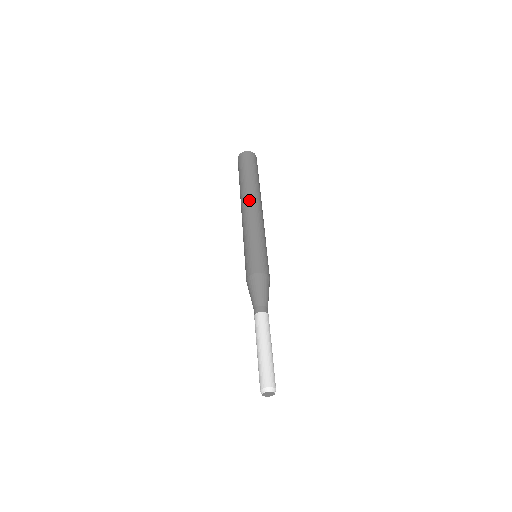
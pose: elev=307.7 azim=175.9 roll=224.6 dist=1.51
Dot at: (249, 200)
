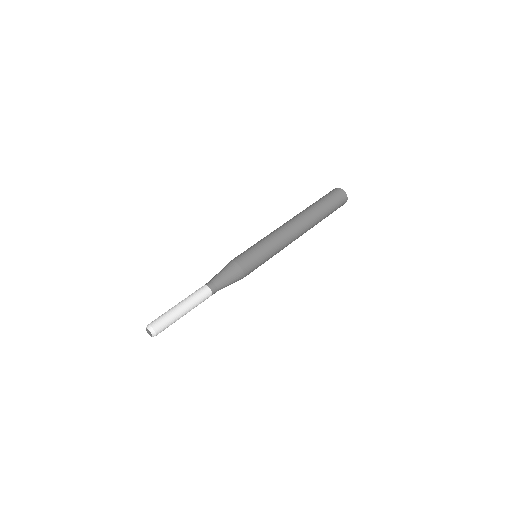
Dot at: (302, 223)
